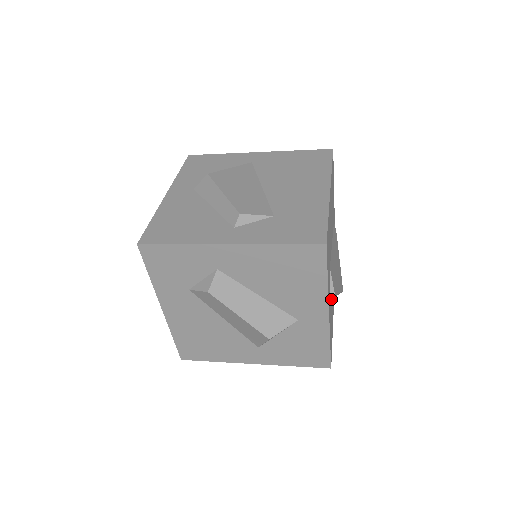
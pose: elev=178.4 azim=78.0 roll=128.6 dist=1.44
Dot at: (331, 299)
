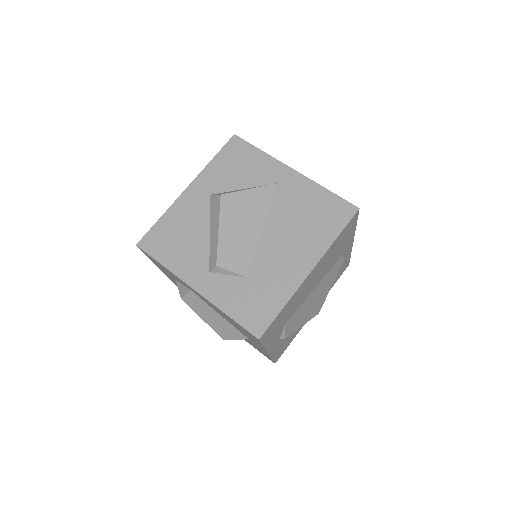
Dot at: occluded
